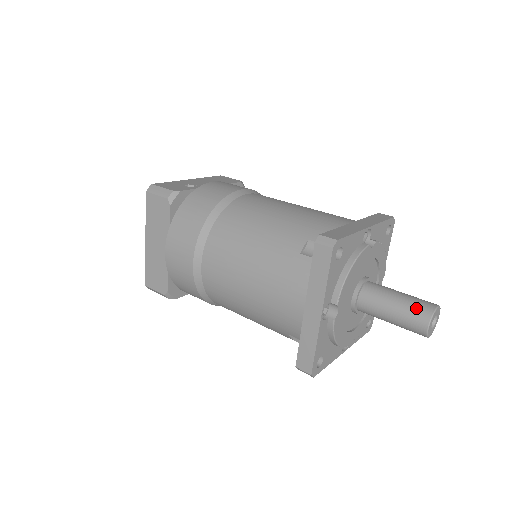
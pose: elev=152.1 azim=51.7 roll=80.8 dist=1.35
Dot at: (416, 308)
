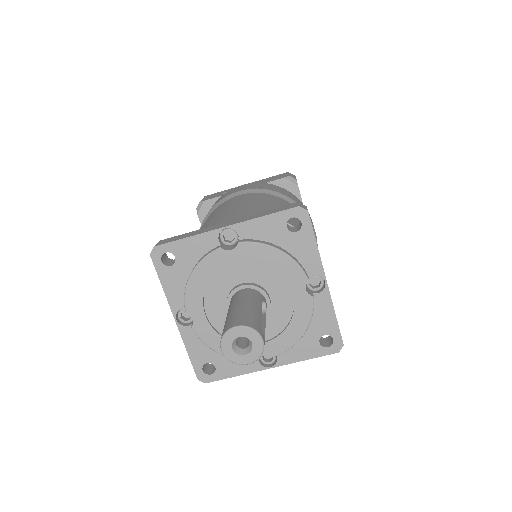
Dot at: (225, 325)
